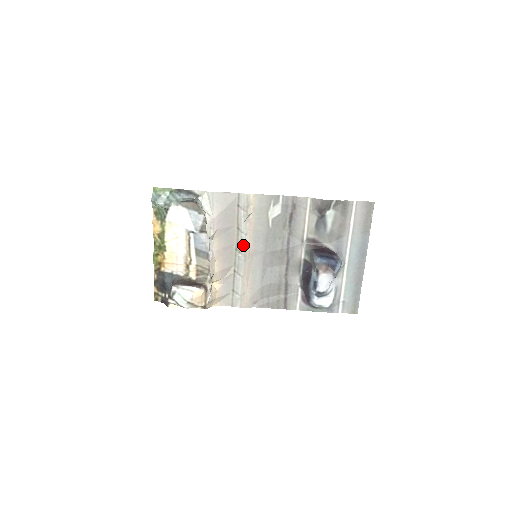
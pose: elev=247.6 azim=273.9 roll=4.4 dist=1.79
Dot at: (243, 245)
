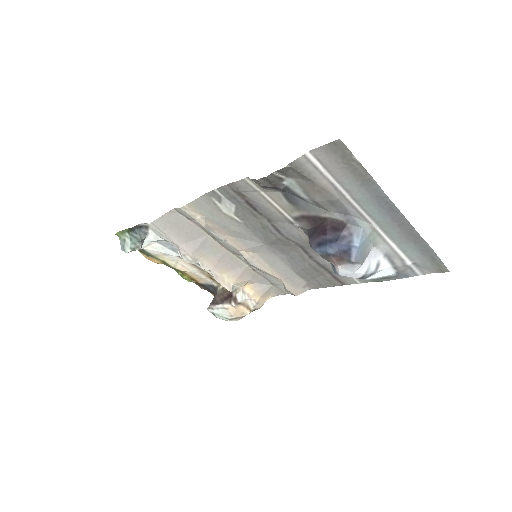
Dot at: (234, 250)
